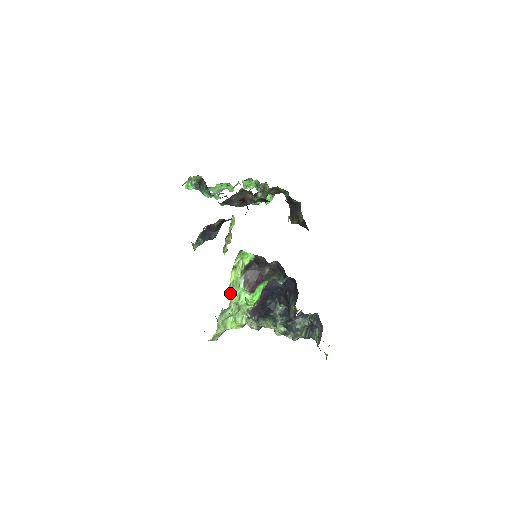
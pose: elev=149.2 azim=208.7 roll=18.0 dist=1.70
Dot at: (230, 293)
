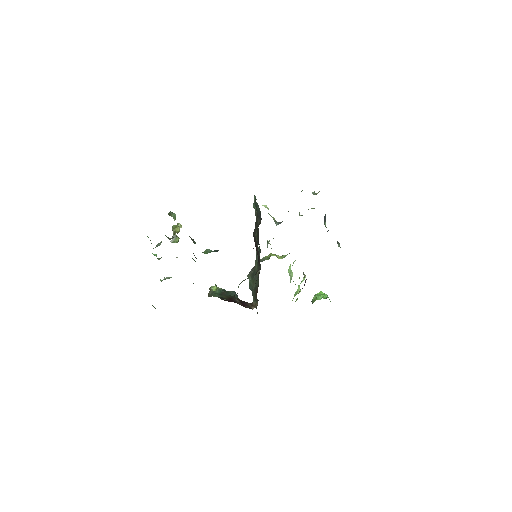
Dot at: occluded
